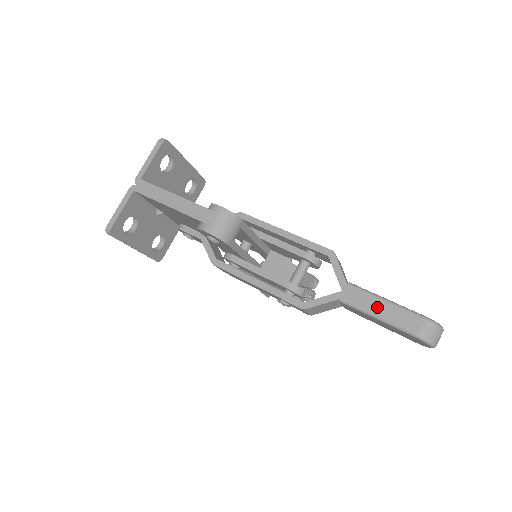
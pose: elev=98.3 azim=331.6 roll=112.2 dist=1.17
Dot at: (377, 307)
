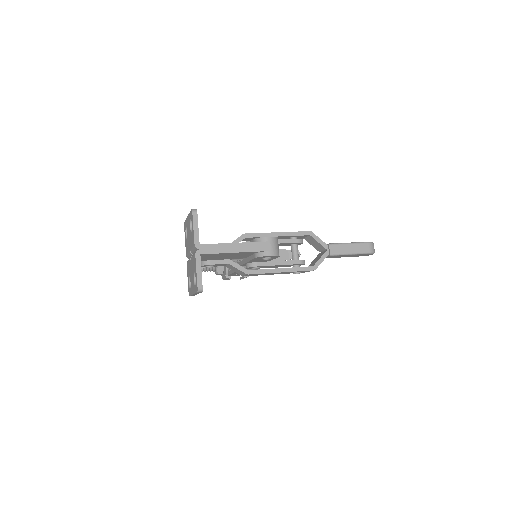
Dot at: (348, 249)
